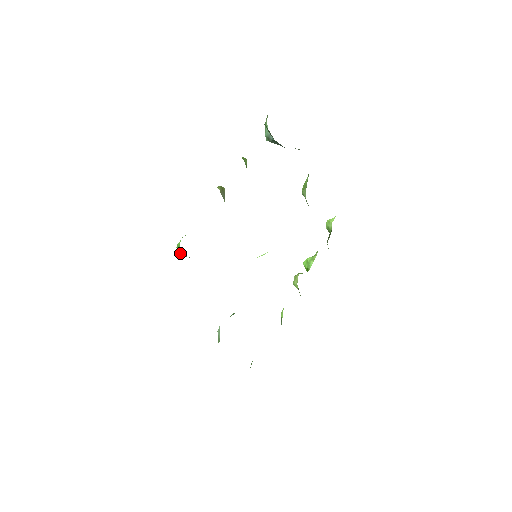
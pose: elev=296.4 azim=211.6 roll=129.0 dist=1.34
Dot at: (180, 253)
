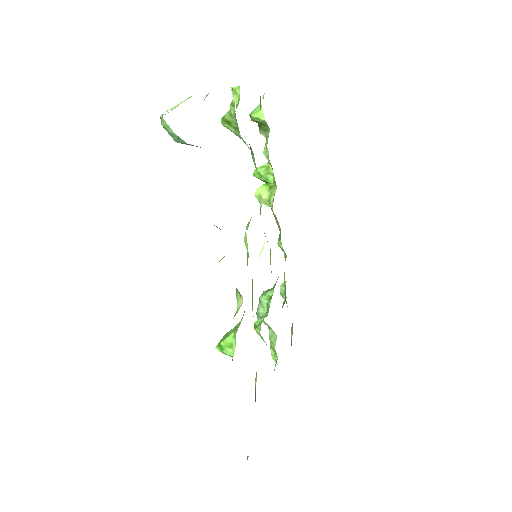
Dot at: occluded
